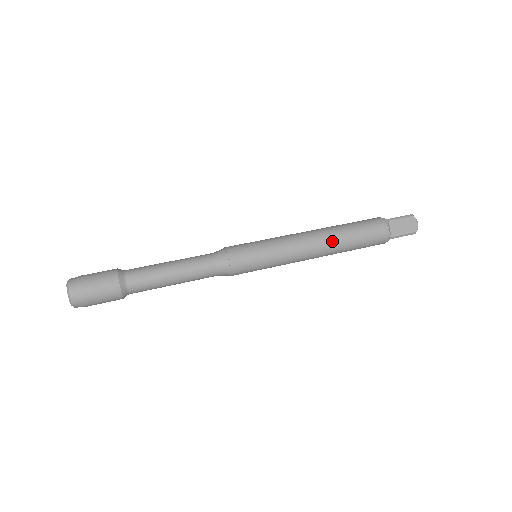
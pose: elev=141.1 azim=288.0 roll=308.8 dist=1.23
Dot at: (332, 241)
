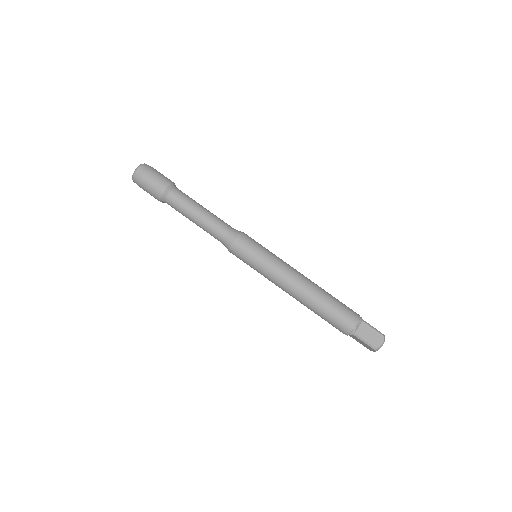
Dot at: (302, 303)
